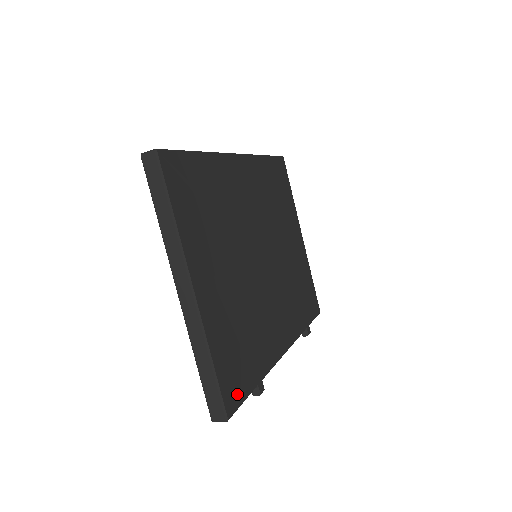
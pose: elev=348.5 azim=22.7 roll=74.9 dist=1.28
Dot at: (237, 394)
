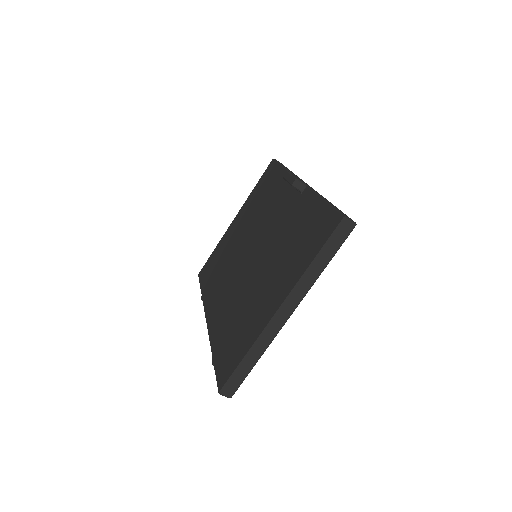
Dot at: occluded
